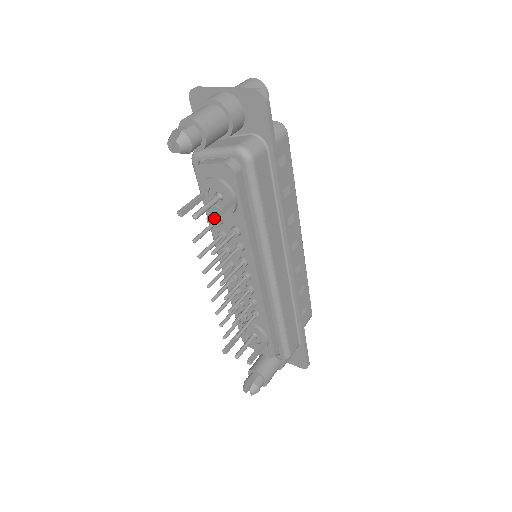
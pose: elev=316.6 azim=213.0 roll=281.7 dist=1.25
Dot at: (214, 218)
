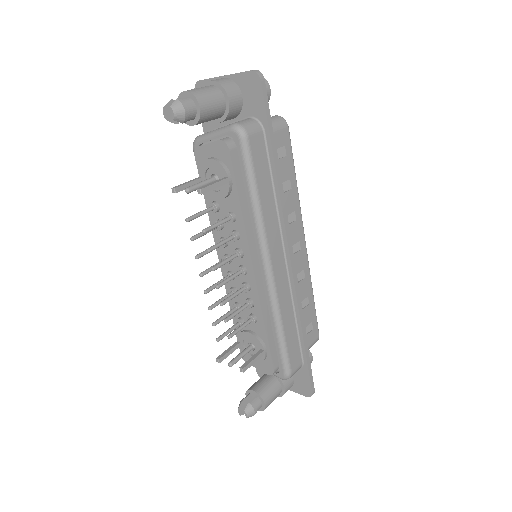
Dot at: (205, 189)
